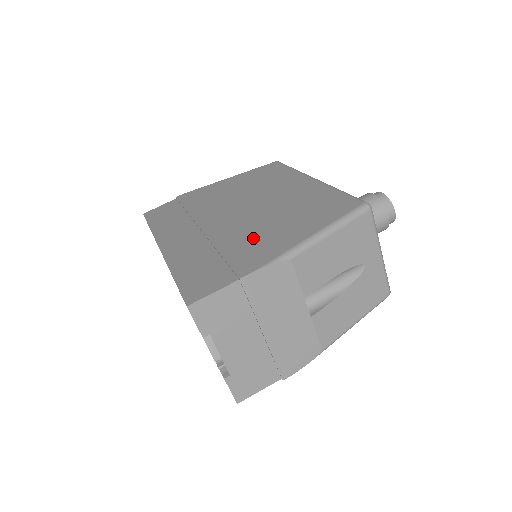
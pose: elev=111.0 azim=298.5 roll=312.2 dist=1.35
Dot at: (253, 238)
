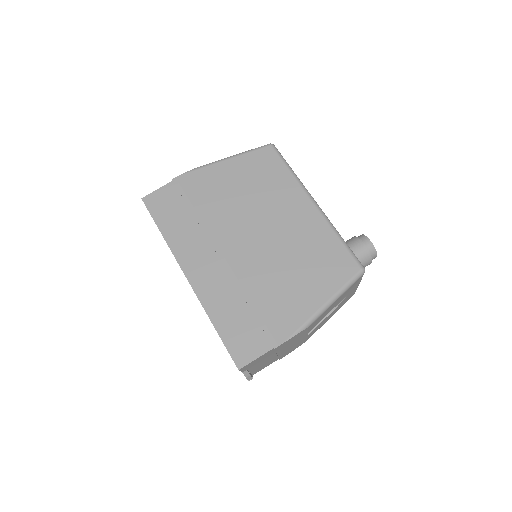
Dot at: (275, 293)
